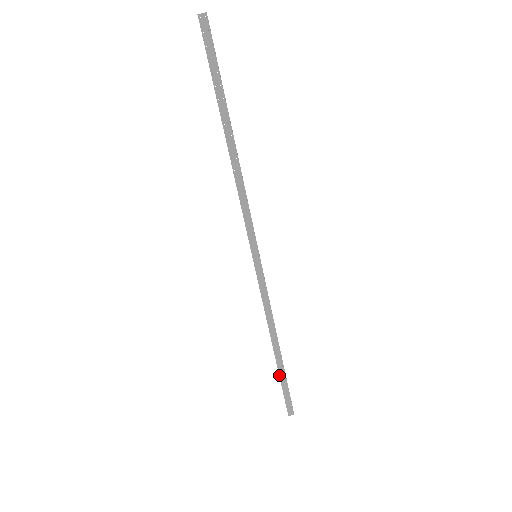
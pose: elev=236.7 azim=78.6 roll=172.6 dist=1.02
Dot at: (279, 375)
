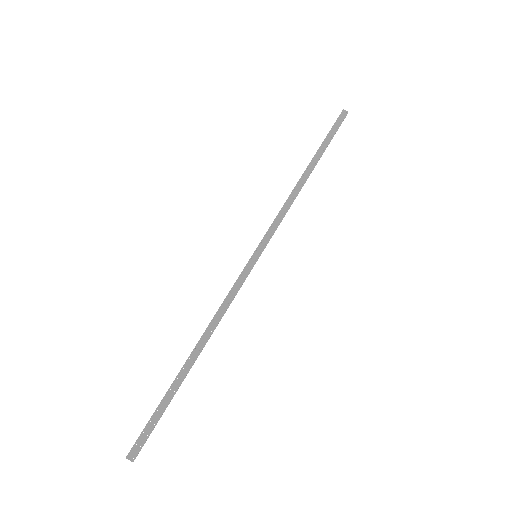
Dot at: (168, 389)
